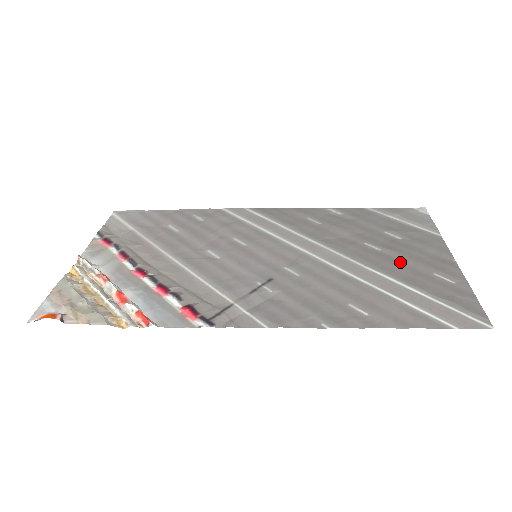
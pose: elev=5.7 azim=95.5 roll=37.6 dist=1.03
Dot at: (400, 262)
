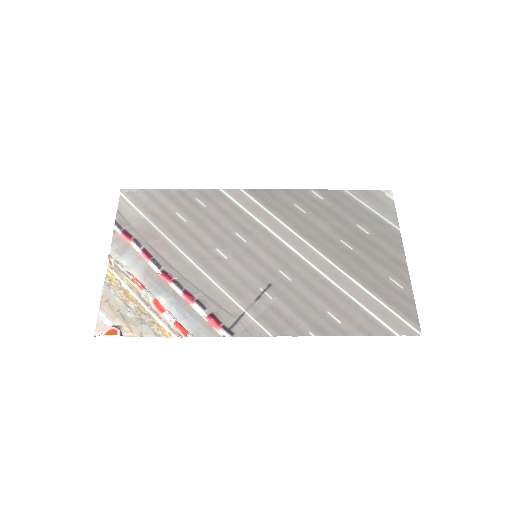
Dot at: (366, 264)
